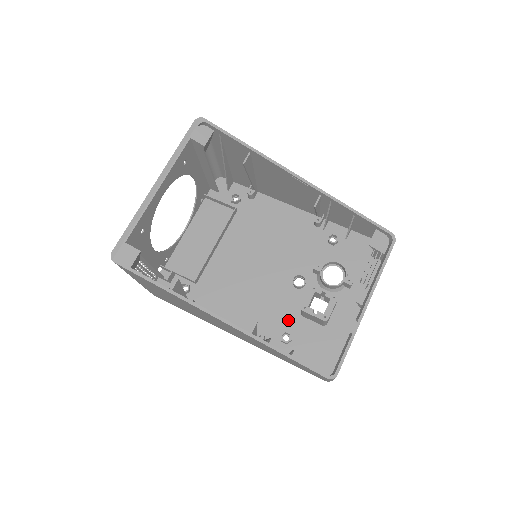
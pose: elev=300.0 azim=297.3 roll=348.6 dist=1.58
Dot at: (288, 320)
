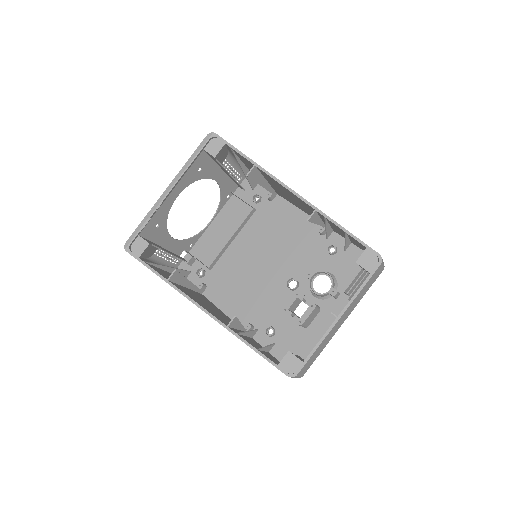
Dot at: (276, 316)
